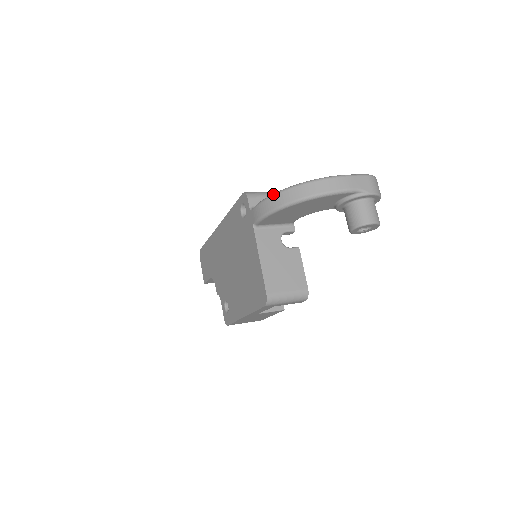
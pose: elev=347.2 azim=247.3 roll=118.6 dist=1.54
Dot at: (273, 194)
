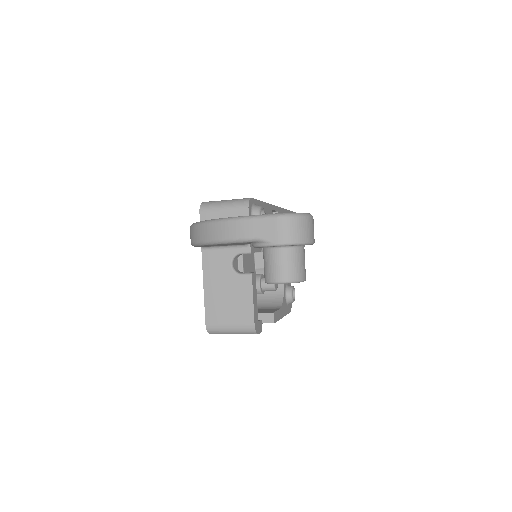
Dot at: occluded
